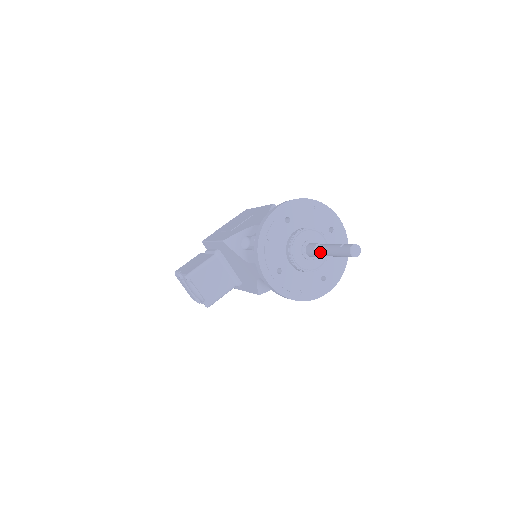
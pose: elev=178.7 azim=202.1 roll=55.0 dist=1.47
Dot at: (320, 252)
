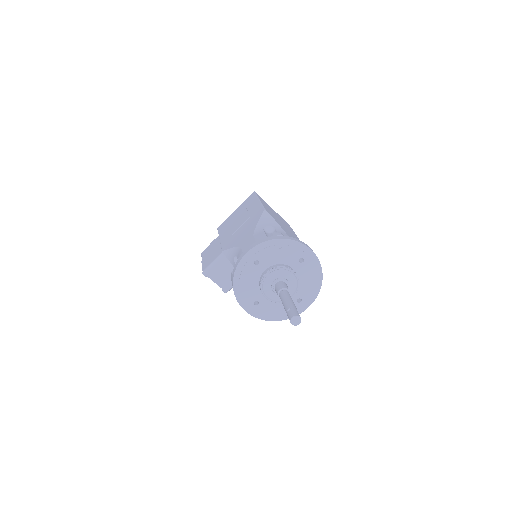
Dot at: (281, 300)
